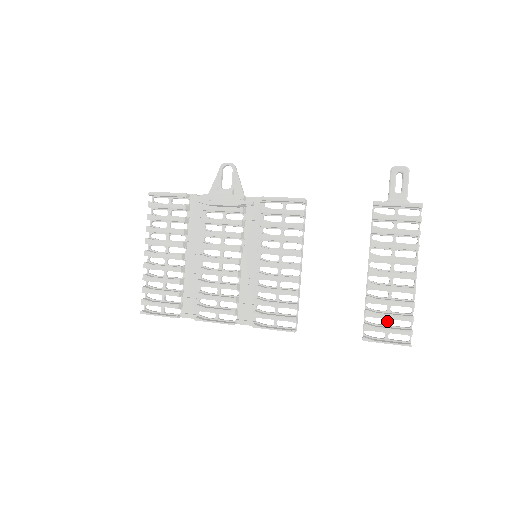
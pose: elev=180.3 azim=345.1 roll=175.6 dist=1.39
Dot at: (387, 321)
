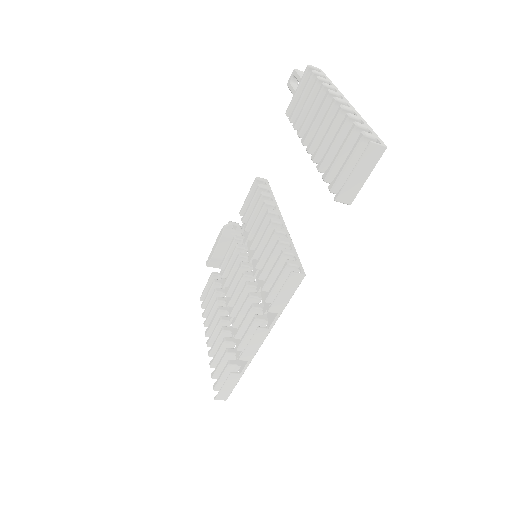
Dot at: occluded
